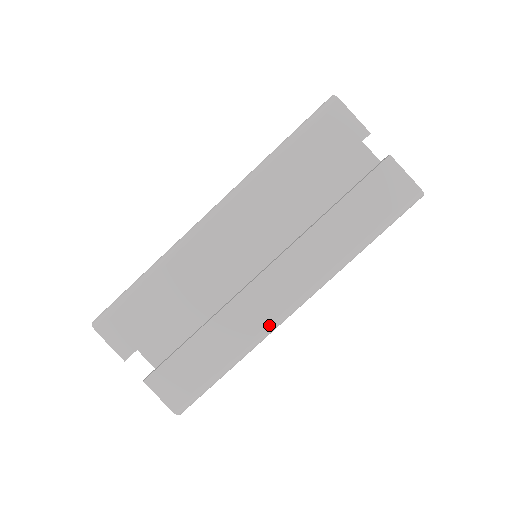
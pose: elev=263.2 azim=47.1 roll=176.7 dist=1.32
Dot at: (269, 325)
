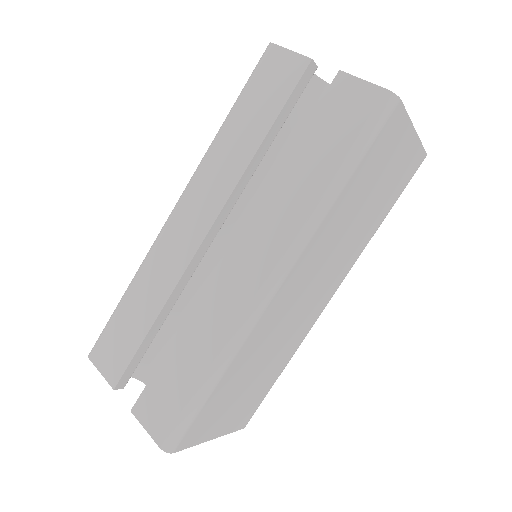
Dot at: (244, 316)
